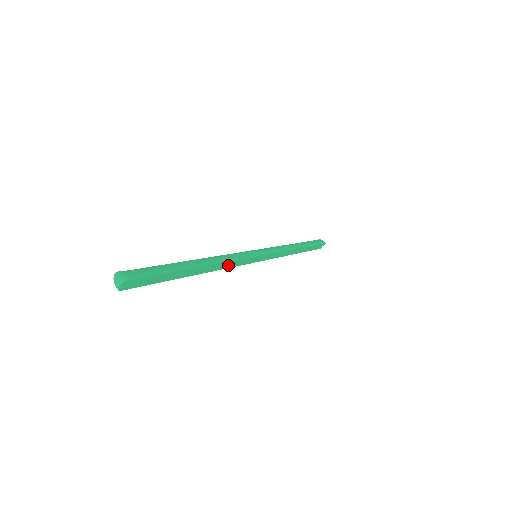
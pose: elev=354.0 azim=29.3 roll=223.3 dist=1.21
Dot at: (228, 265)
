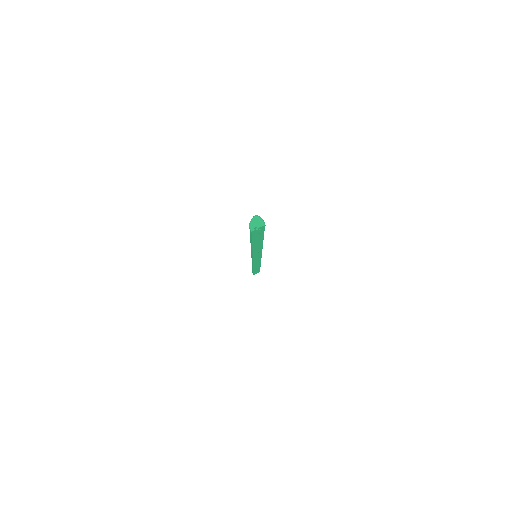
Dot at: (256, 252)
